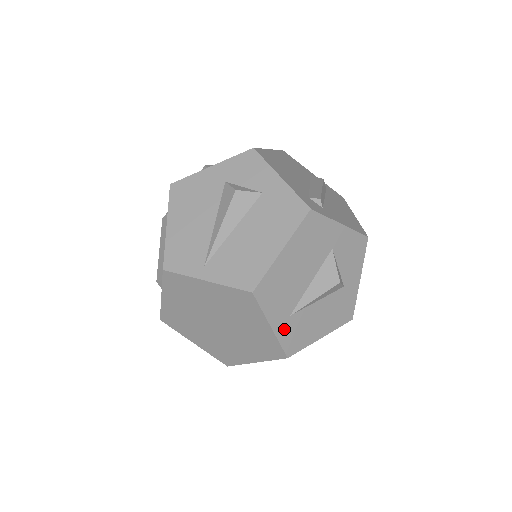
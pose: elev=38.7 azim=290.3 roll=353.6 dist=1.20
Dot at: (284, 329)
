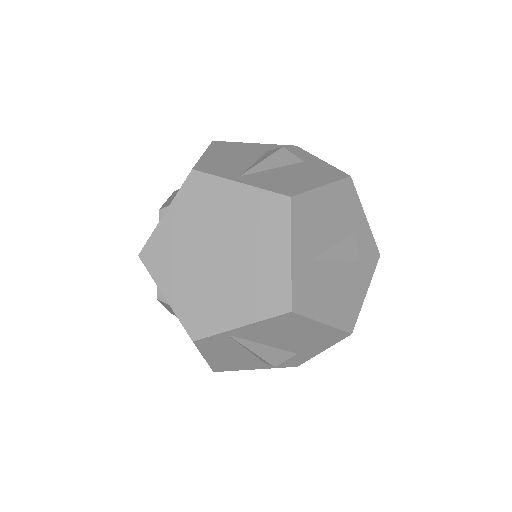
Dot at: (300, 271)
